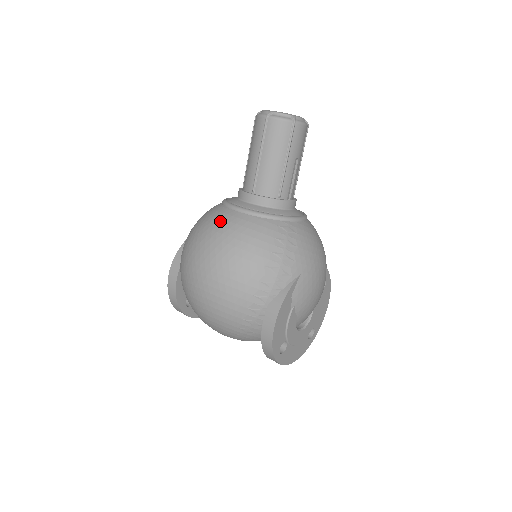
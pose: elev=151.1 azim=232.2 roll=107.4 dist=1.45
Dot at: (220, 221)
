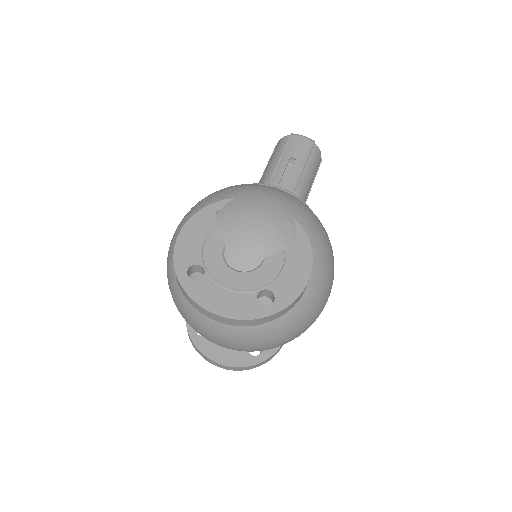
Dot at: occluded
